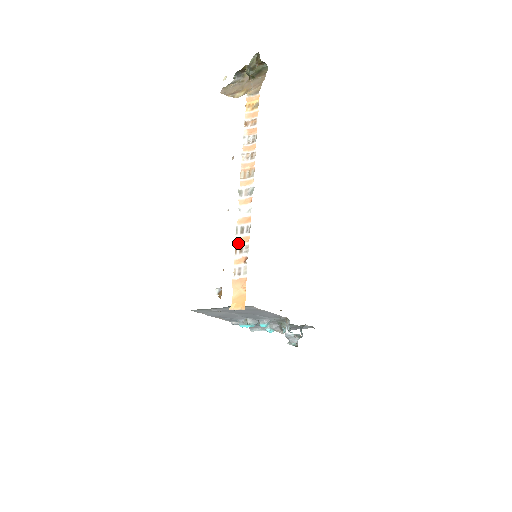
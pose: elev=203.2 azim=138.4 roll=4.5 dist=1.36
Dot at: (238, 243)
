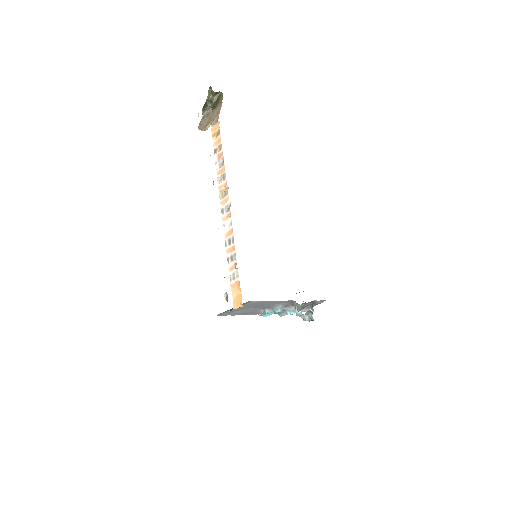
Dot at: (228, 253)
